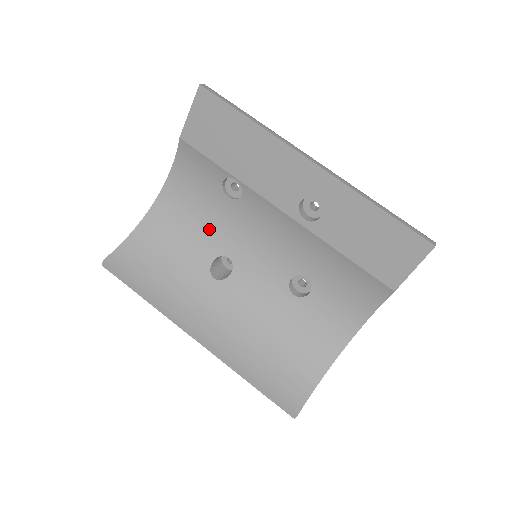
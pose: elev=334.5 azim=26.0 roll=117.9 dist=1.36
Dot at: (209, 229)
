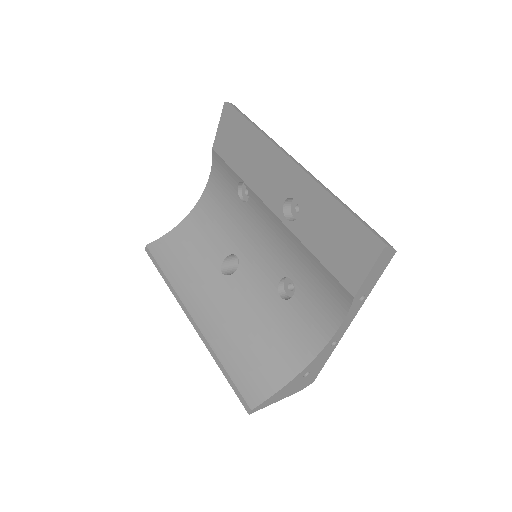
Dot at: (228, 230)
